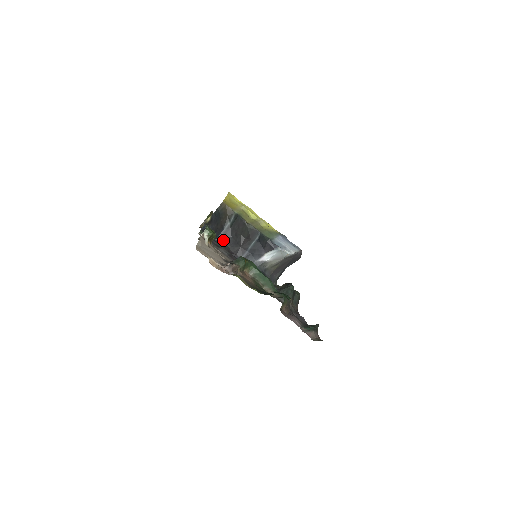
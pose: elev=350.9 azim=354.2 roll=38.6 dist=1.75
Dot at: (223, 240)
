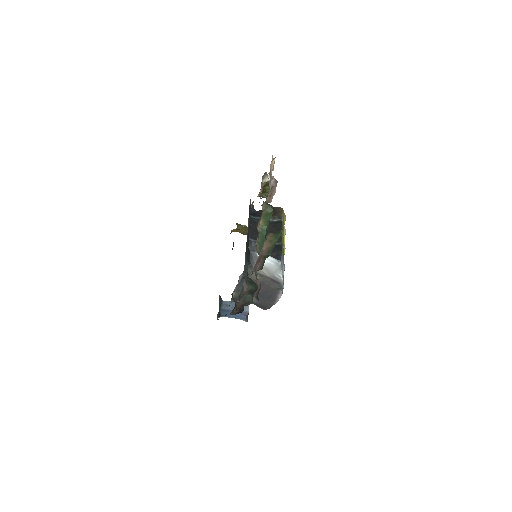
Dot at: (254, 221)
